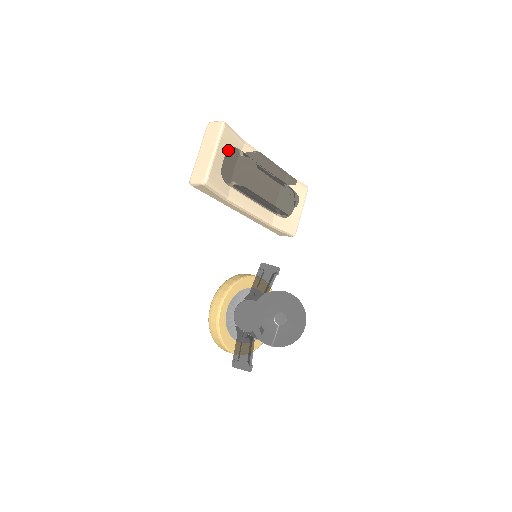
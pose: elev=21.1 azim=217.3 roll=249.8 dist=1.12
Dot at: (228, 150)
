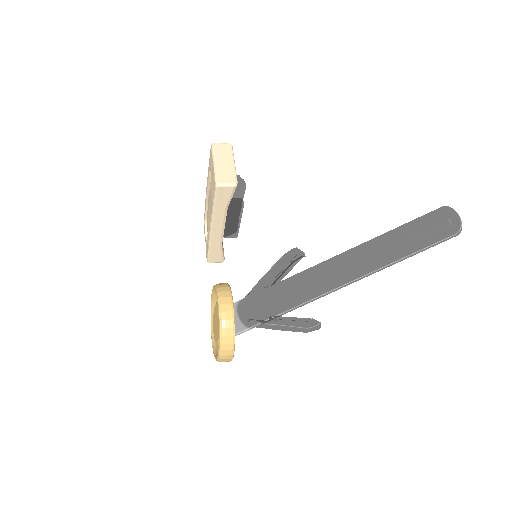
Dot at: occluded
